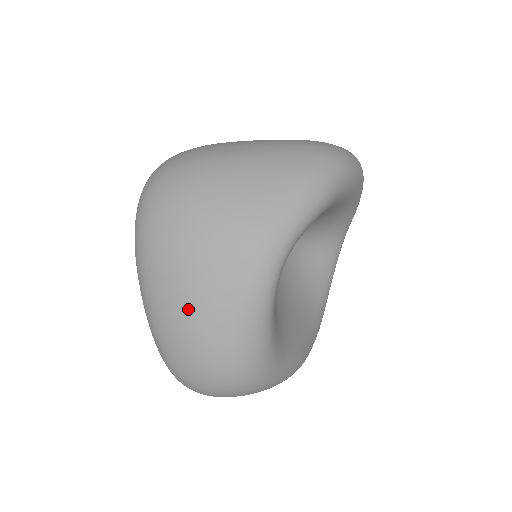
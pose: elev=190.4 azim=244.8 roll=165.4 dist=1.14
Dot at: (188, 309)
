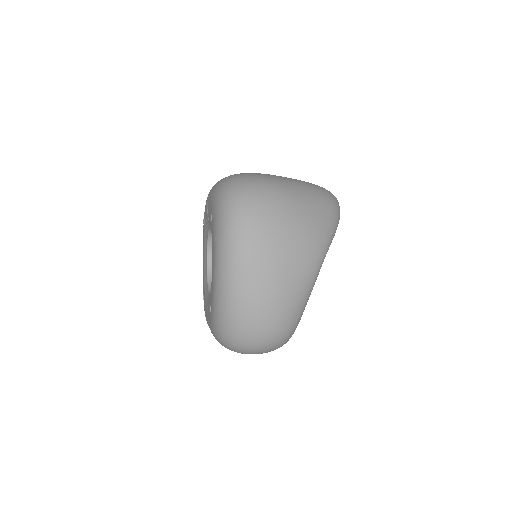
Dot at: (274, 286)
